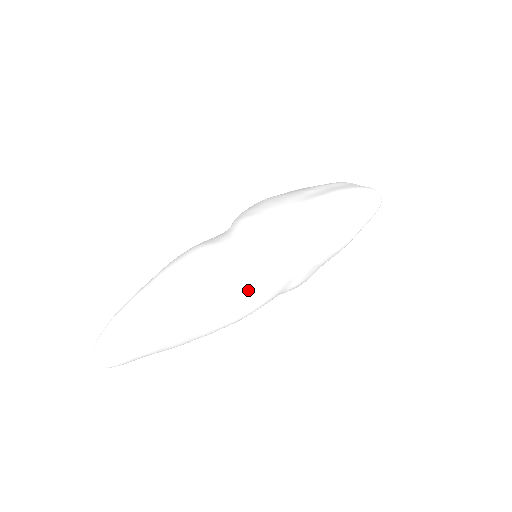
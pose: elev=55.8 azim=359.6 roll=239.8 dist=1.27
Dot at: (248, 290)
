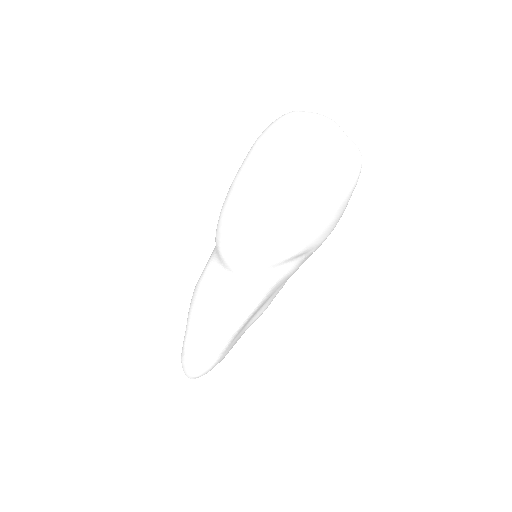
Dot at: occluded
